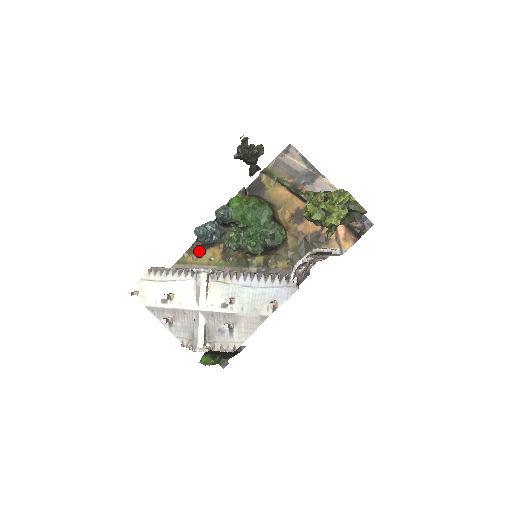
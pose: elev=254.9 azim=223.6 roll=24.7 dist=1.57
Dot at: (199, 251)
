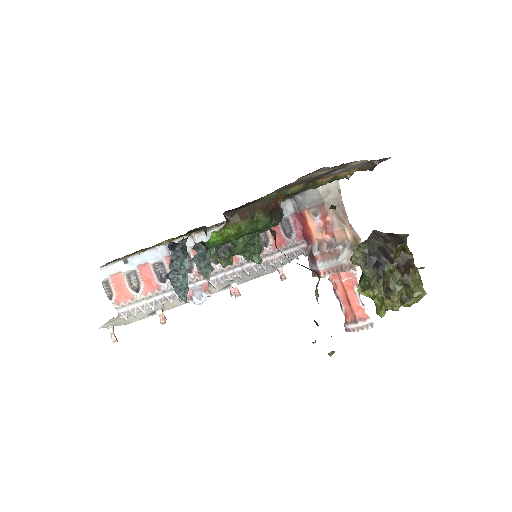
Dot at: (144, 249)
